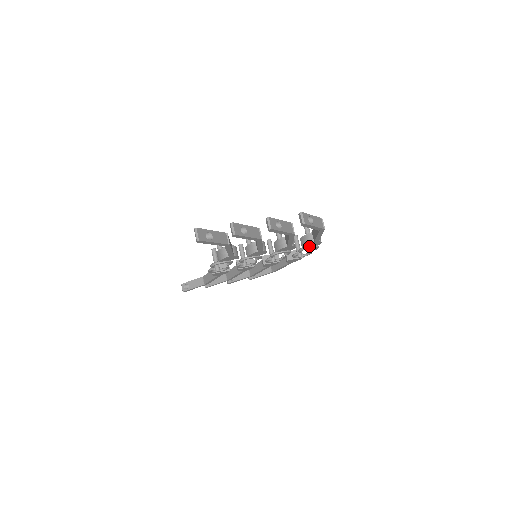
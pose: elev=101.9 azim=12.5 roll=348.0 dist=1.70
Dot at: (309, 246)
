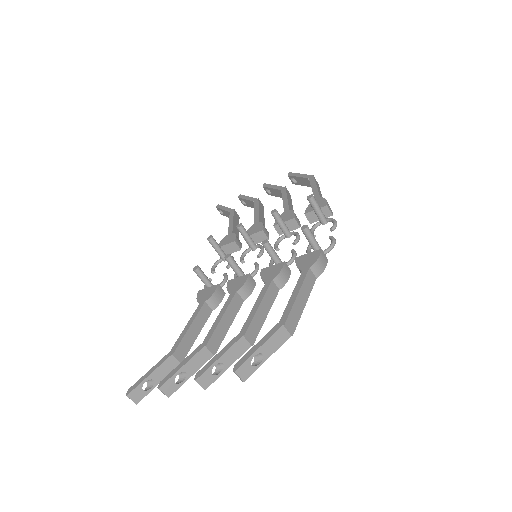
Dot at: occluded
